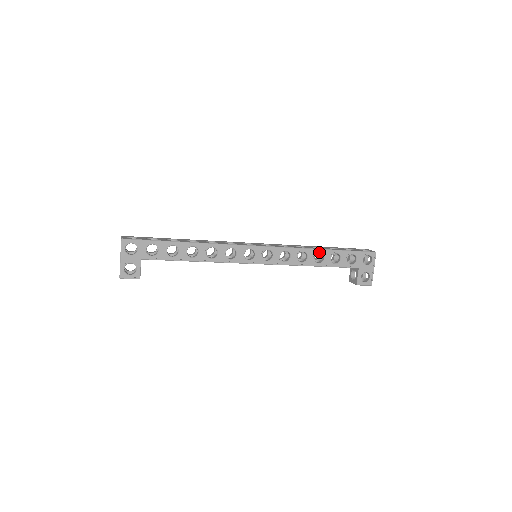
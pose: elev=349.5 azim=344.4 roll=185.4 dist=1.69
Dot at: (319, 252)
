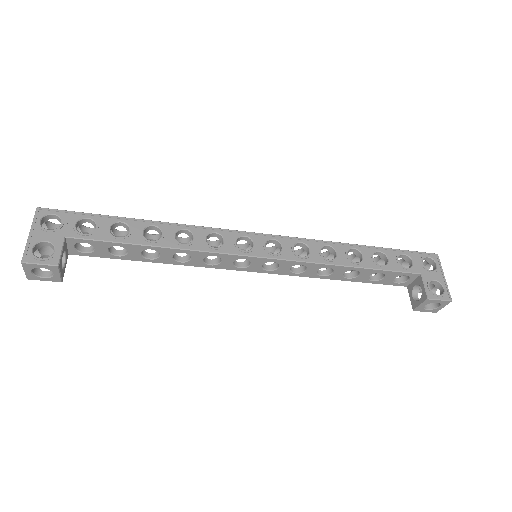
Dot at: (352, 248)
